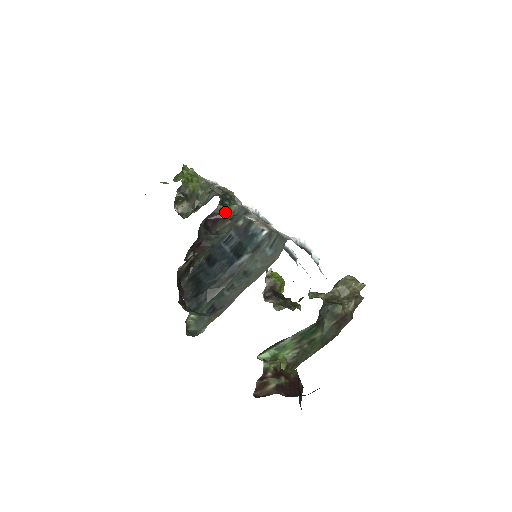
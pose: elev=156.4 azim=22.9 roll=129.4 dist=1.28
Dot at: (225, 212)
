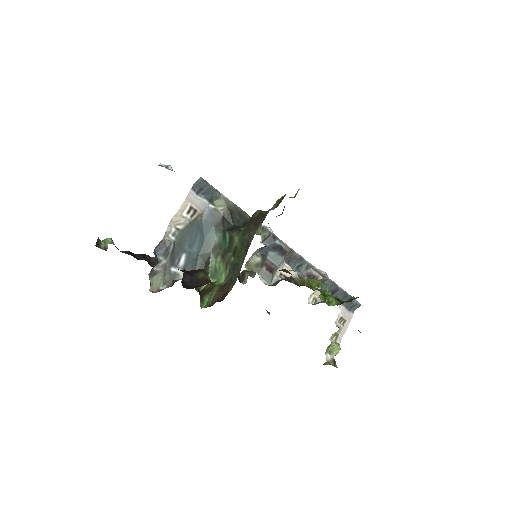
Dot at: occluded
